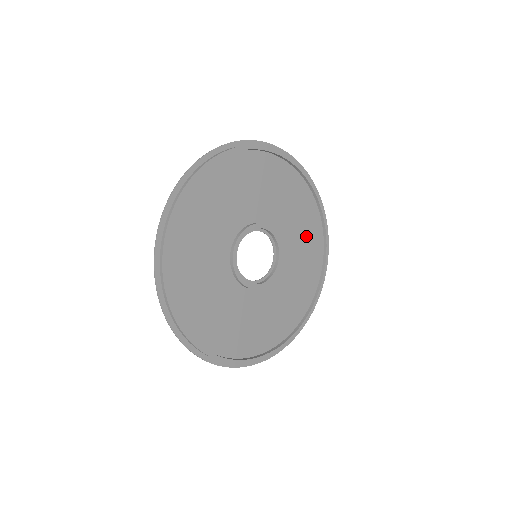
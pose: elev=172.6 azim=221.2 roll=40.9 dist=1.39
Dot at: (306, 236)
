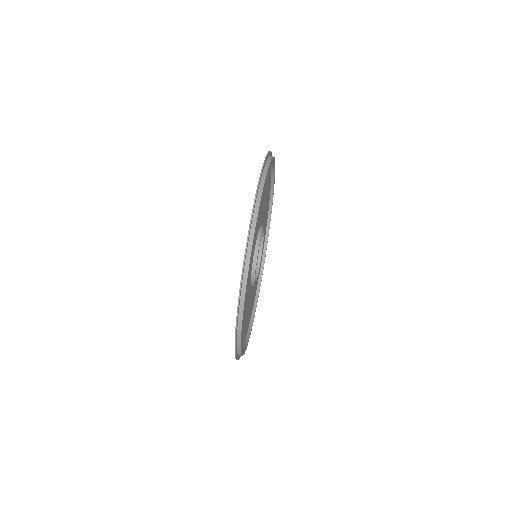
Dot at: occluded
